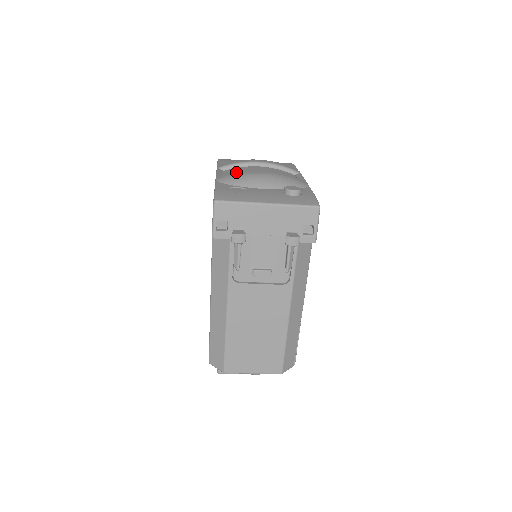
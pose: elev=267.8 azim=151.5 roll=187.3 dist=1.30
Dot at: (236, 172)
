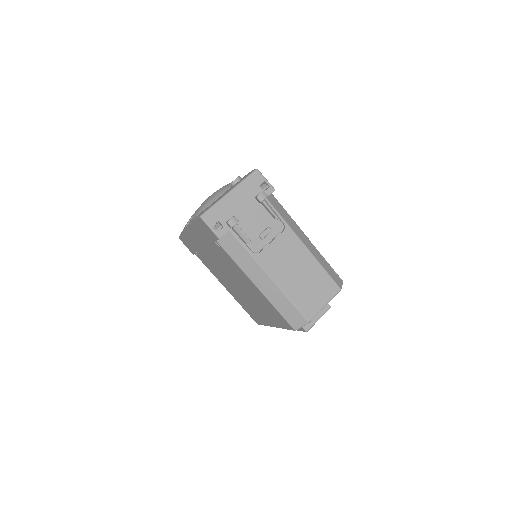
Dot at: occluded
